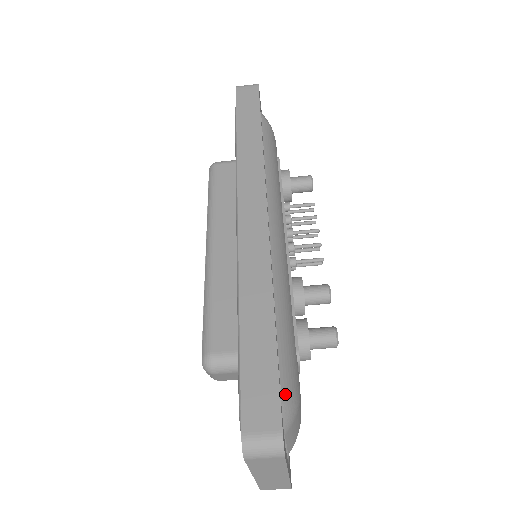
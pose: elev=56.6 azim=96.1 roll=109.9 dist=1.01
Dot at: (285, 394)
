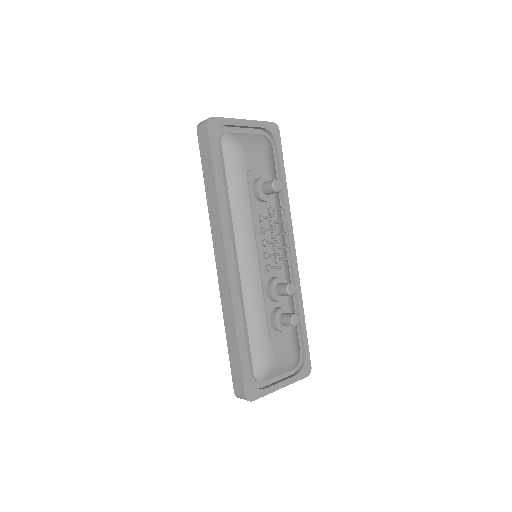
Dot at: (256, 369)
